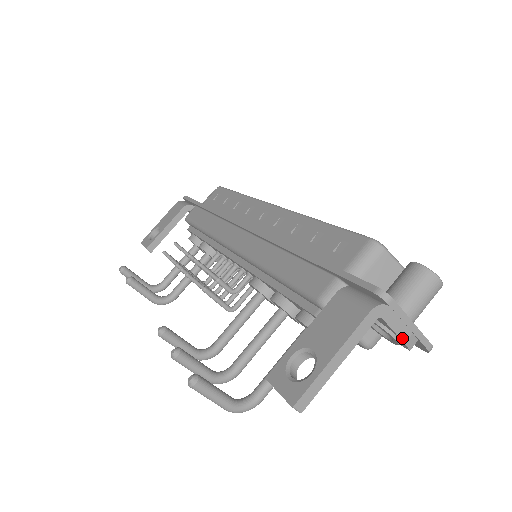
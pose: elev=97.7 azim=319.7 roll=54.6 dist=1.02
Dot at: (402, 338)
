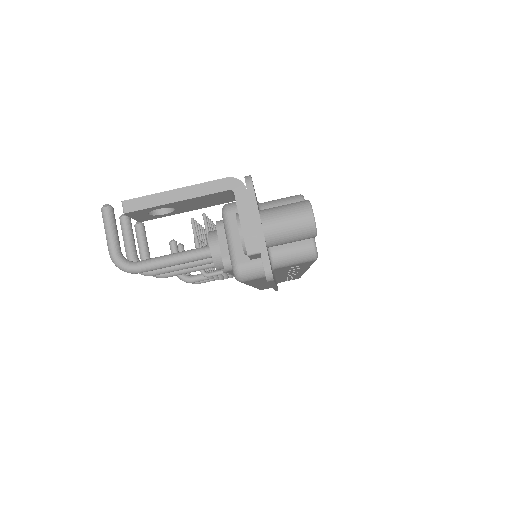
Dot at: (244, 230)
